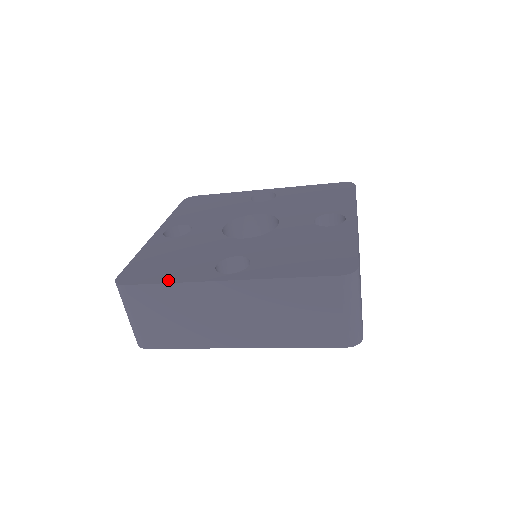
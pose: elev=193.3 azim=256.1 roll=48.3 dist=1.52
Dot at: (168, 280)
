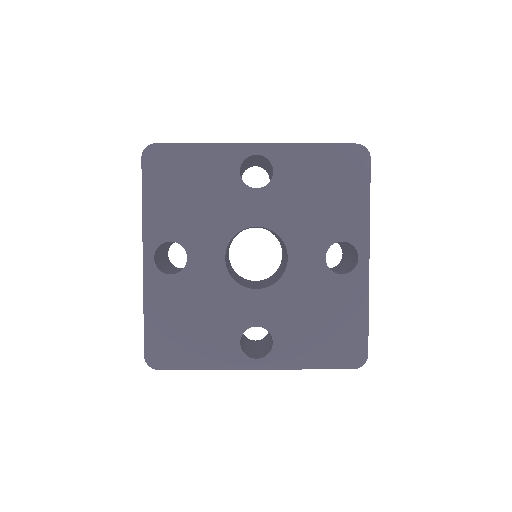
Dot at: (201, 365)
